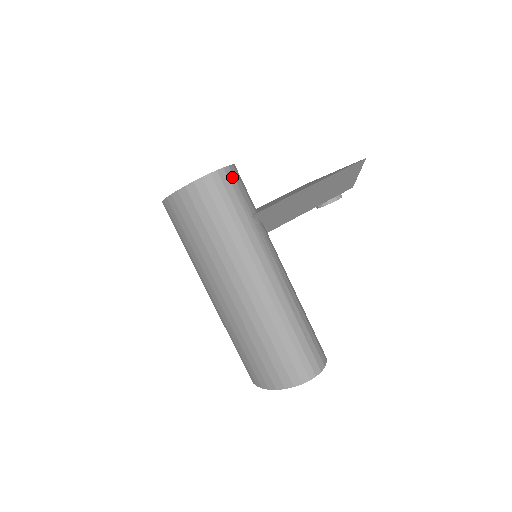
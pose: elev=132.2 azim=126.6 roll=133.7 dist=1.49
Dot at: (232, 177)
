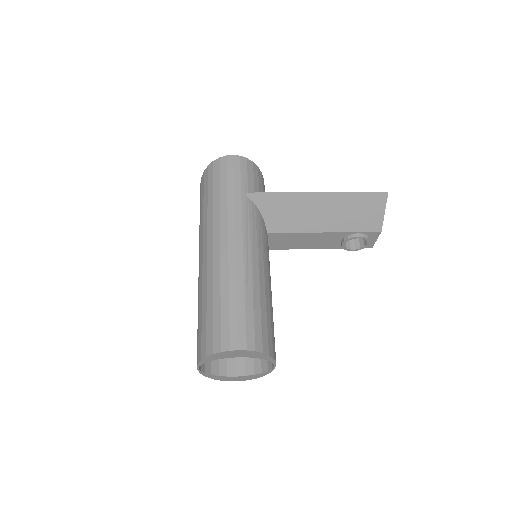
Dot at: (245, 165)
